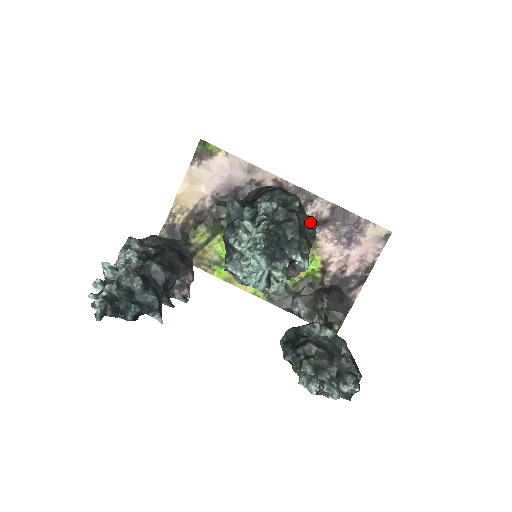
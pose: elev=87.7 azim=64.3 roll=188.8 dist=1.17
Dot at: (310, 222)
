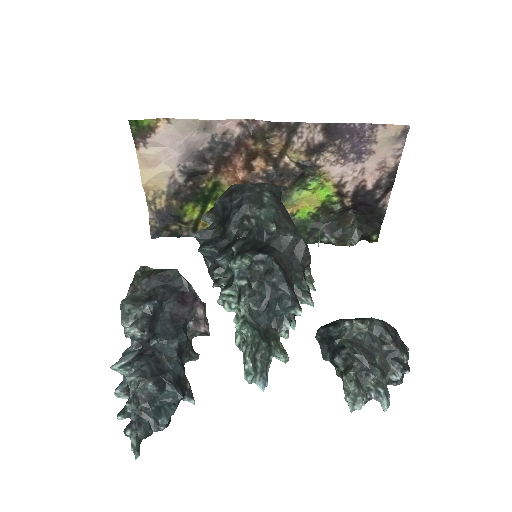
Dot at: (297, 242)
